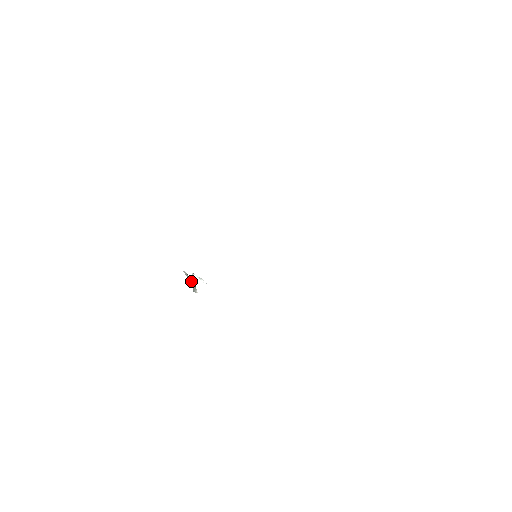
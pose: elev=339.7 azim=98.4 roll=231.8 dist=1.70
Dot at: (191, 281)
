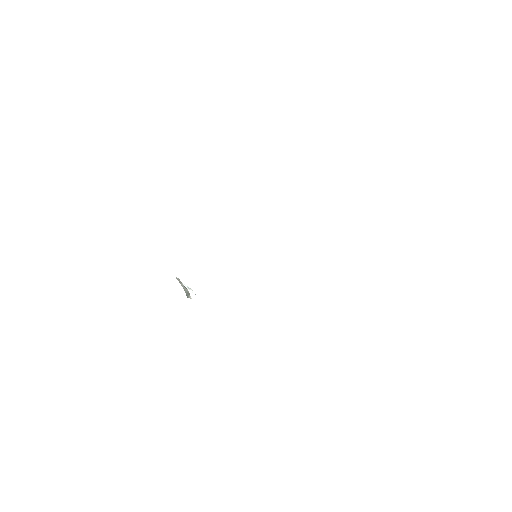
Dot at: (184, 287)
